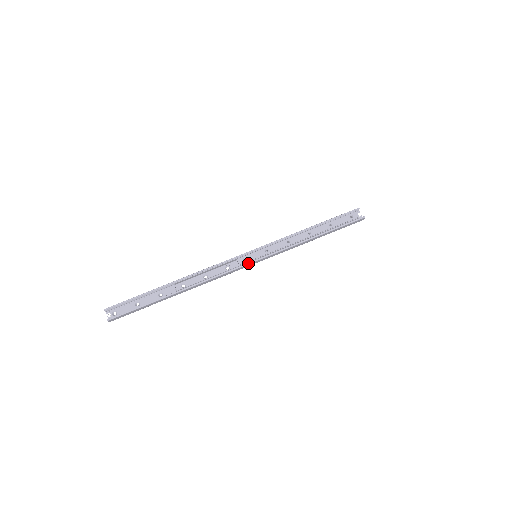
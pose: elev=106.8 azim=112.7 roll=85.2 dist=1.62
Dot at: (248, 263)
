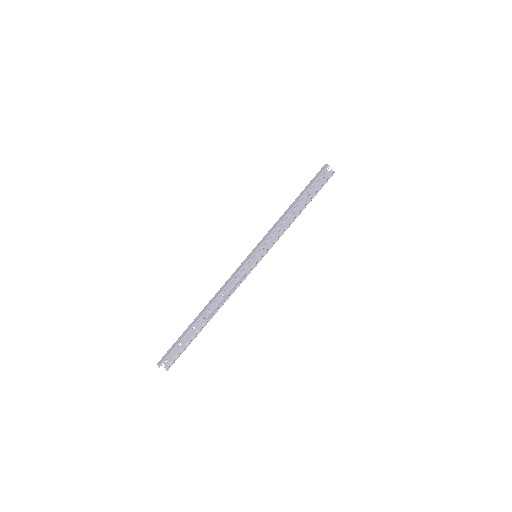
Dot at: (254, 267)
